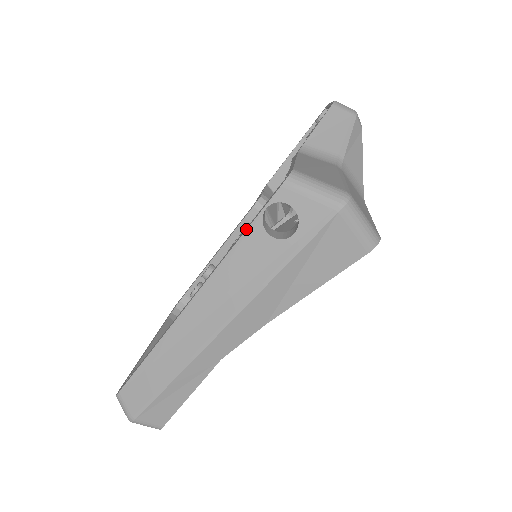
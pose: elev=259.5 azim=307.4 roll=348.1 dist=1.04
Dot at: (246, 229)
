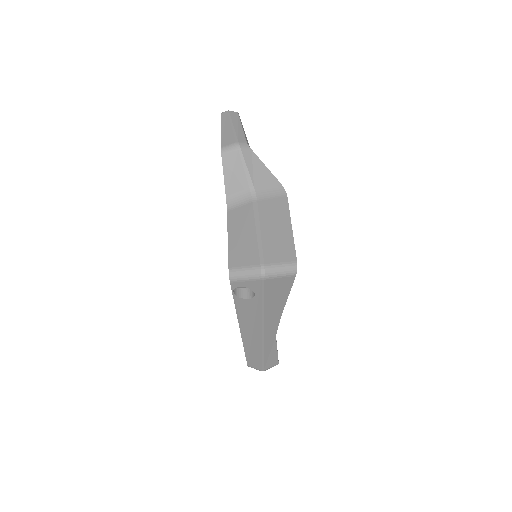
Dot at: occluded
